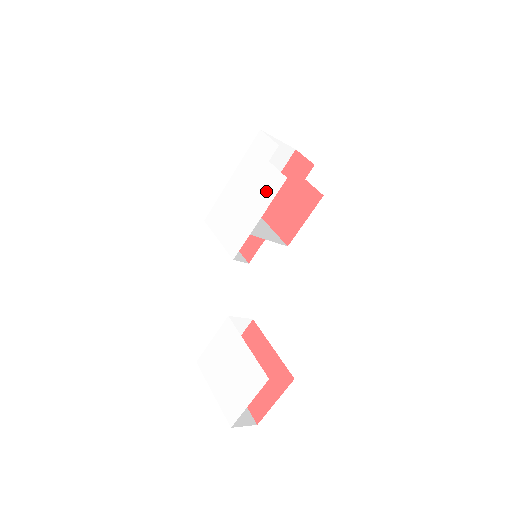
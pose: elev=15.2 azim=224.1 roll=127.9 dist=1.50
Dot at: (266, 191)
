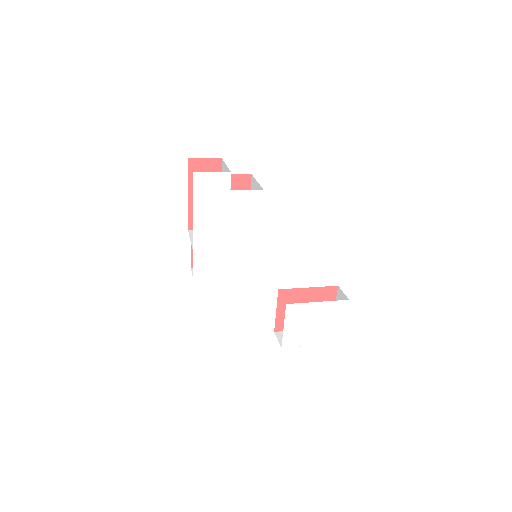
Dot at: (249, 212)
